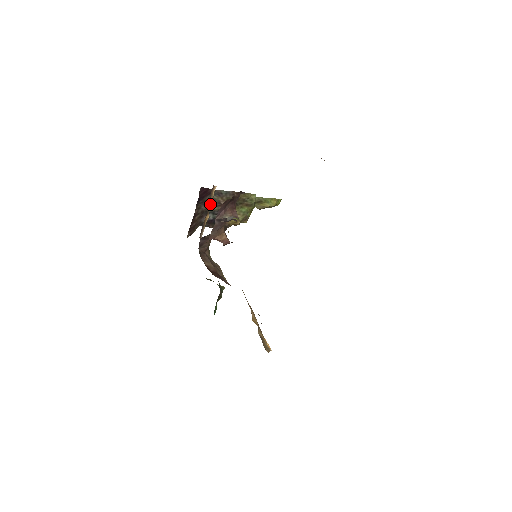
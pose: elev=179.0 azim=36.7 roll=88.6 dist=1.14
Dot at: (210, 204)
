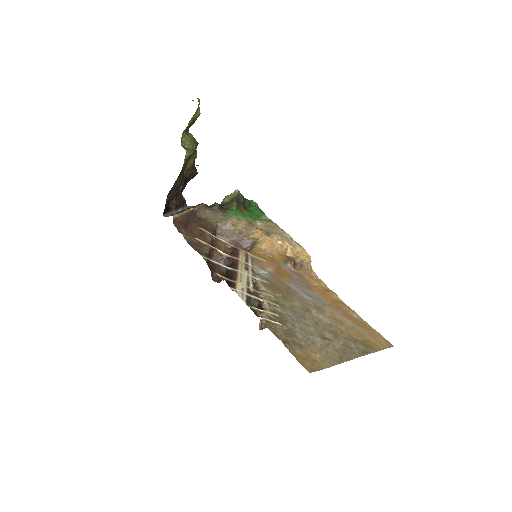
Dot at: (181, 215)
